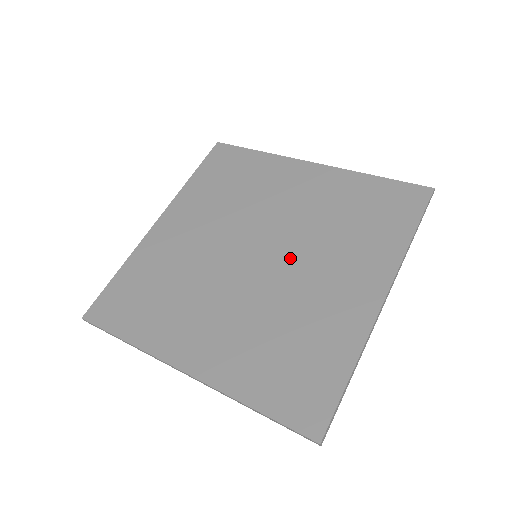
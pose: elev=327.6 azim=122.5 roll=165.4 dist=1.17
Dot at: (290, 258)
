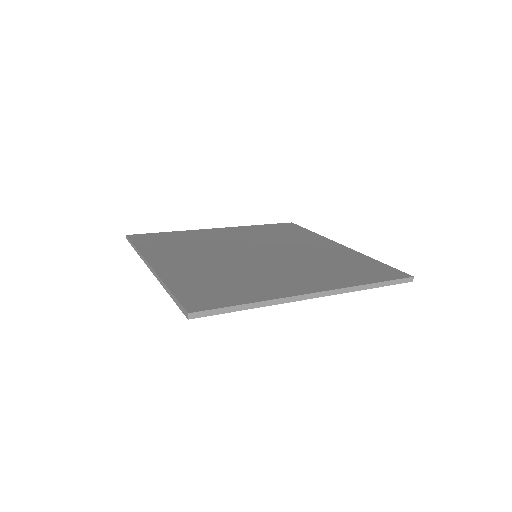
Dot at: (277, 249)
